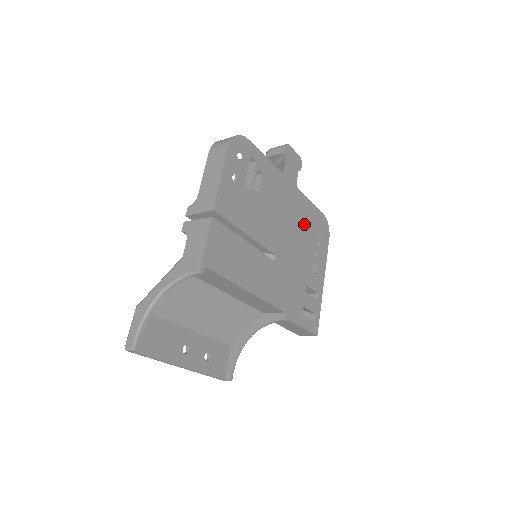
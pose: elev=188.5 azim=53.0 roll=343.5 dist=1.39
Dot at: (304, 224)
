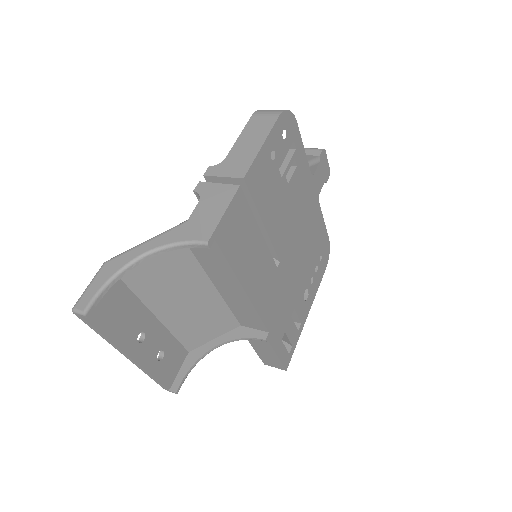
Dot at: (312, 242)
